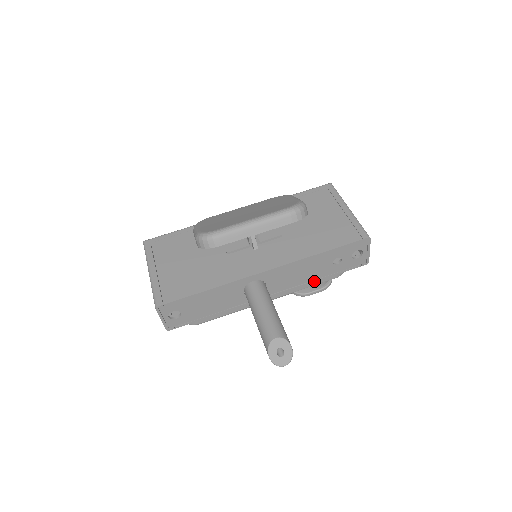
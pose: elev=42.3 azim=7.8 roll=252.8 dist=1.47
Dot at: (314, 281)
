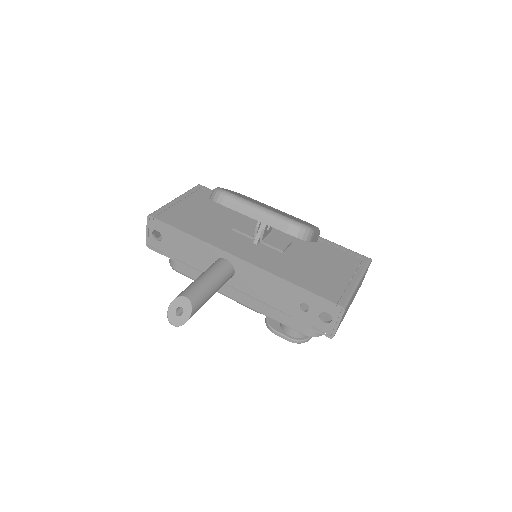
Dot at: (275, 310)
